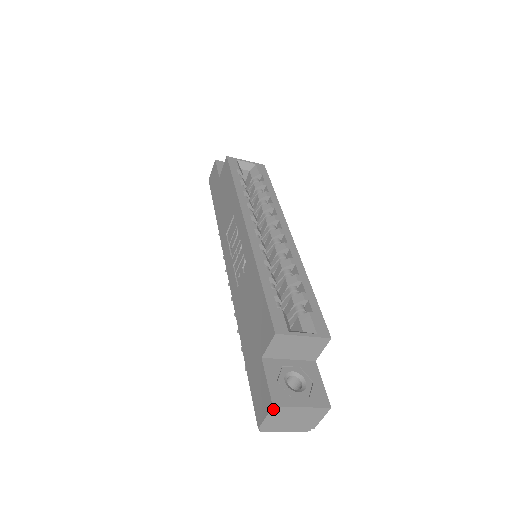
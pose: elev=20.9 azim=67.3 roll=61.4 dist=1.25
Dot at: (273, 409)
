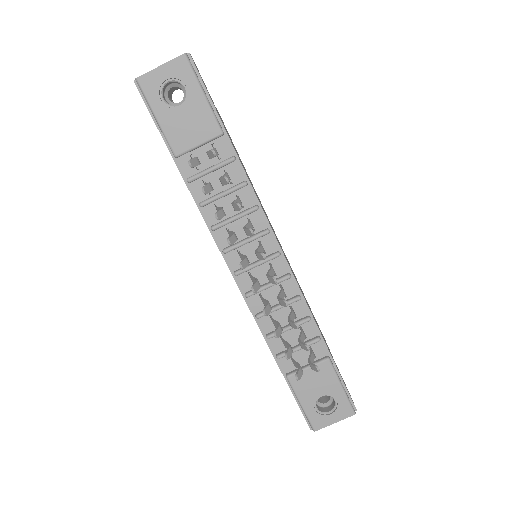
Dot at: occluded
